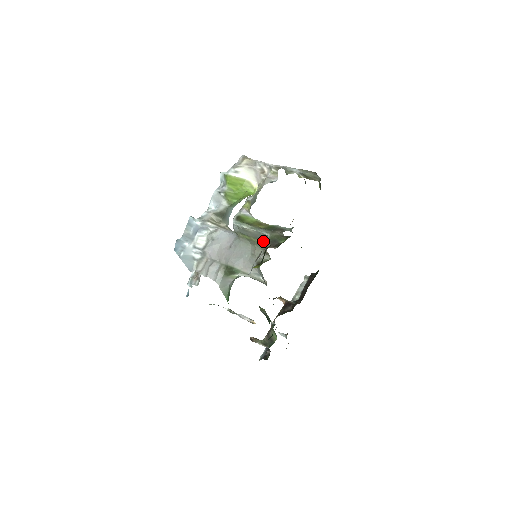
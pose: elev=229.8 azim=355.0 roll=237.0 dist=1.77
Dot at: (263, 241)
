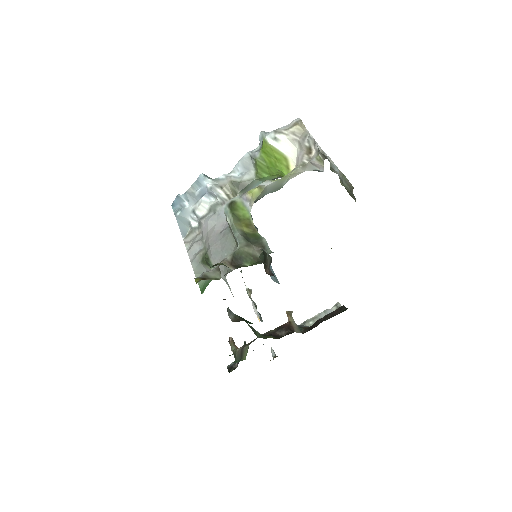
Dot at: occluded
